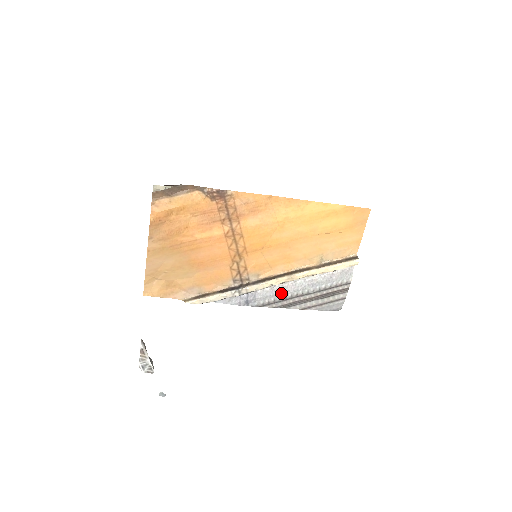
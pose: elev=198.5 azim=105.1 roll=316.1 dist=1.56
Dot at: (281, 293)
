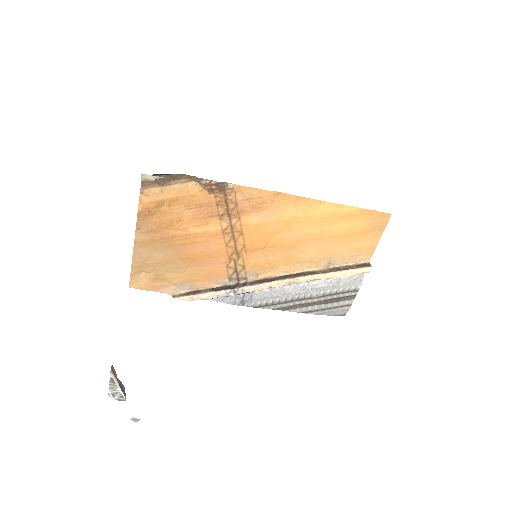
Dot at: (281, 295)
